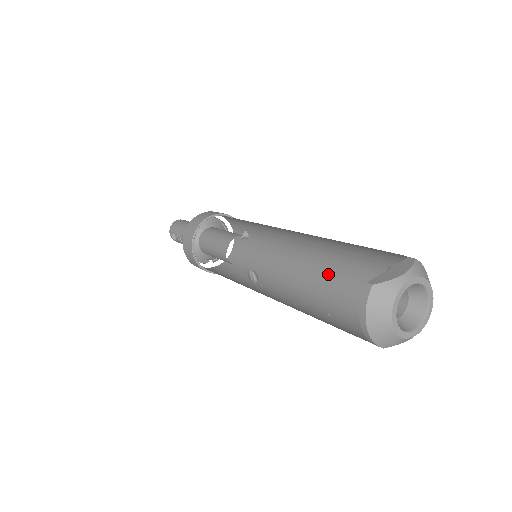
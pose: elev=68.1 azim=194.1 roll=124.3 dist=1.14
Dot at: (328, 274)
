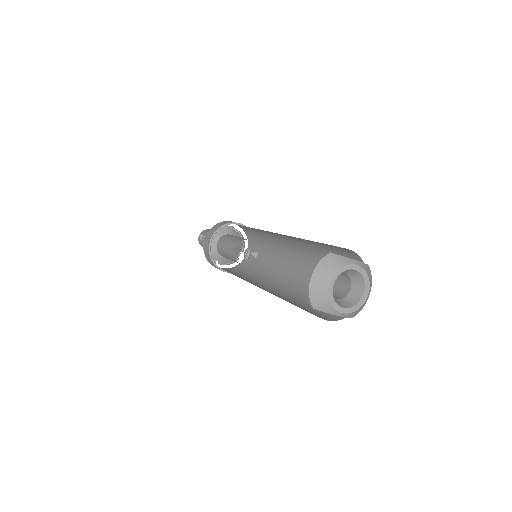
Dot at: (301, 286)
